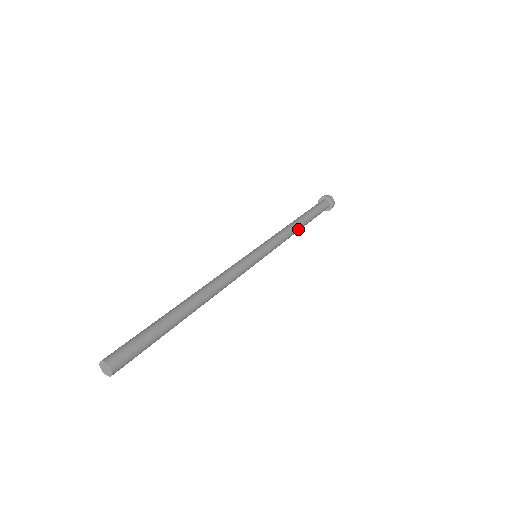
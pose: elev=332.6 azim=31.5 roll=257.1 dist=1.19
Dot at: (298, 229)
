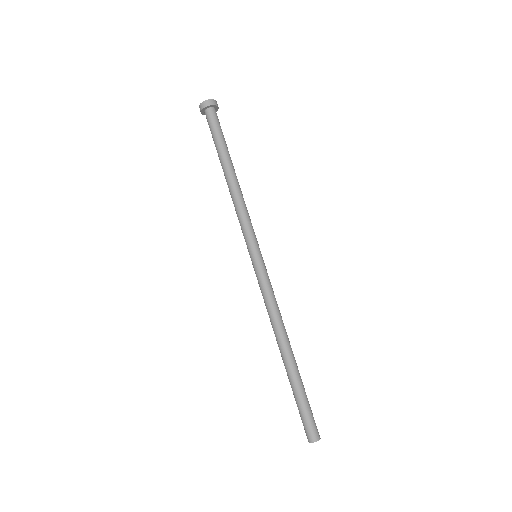
Dot at: (236, 182)
